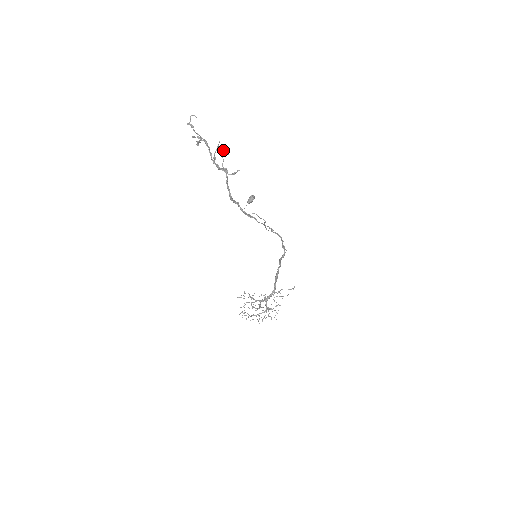
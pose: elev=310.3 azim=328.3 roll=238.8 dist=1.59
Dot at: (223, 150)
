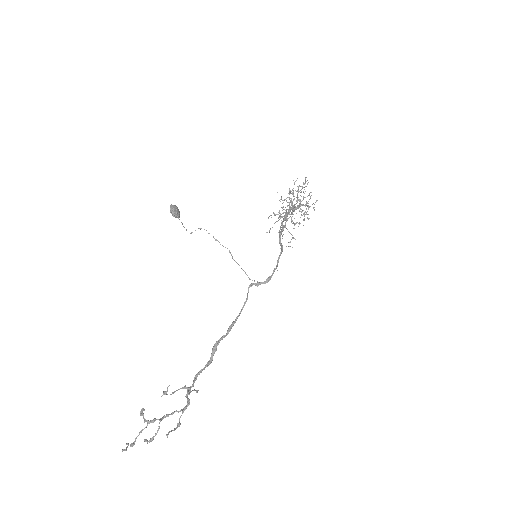
Dot at: occluded
